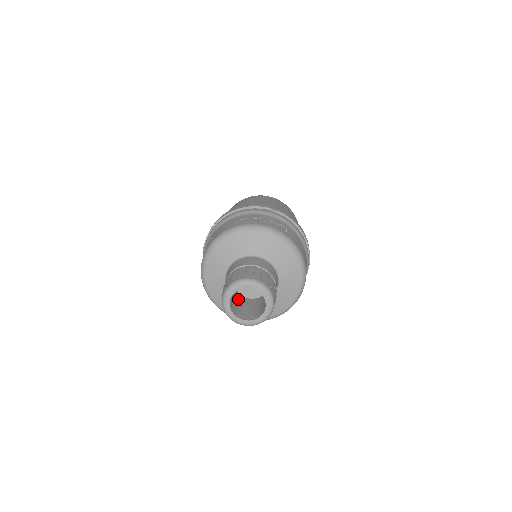
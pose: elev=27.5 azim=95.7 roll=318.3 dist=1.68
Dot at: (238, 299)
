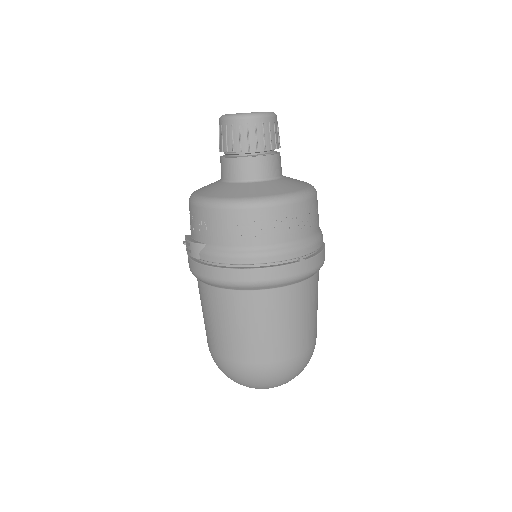
Dot at: occluded
